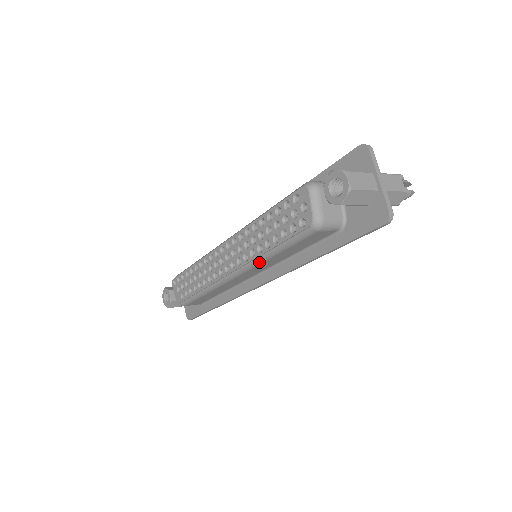
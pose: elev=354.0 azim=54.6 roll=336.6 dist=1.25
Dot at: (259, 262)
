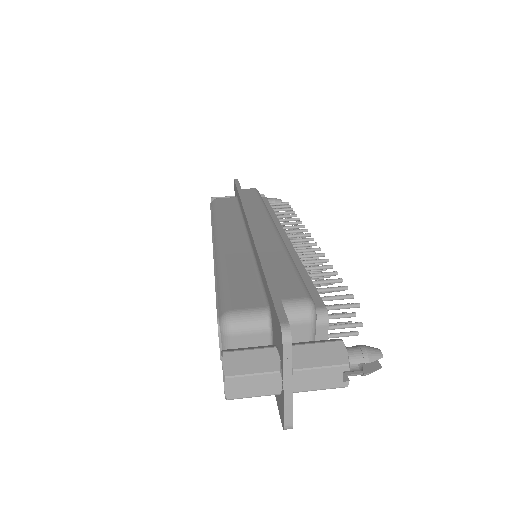
Dot at: occluded
